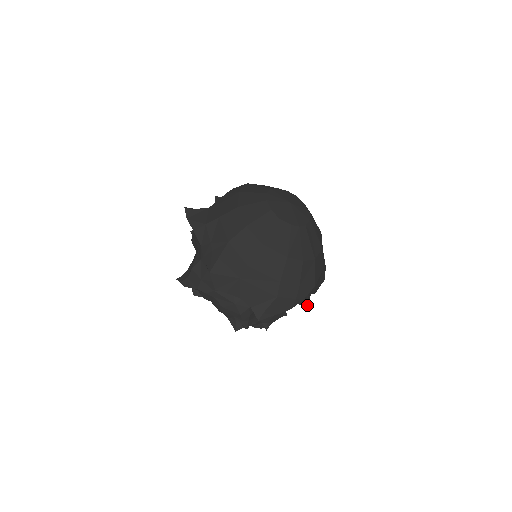
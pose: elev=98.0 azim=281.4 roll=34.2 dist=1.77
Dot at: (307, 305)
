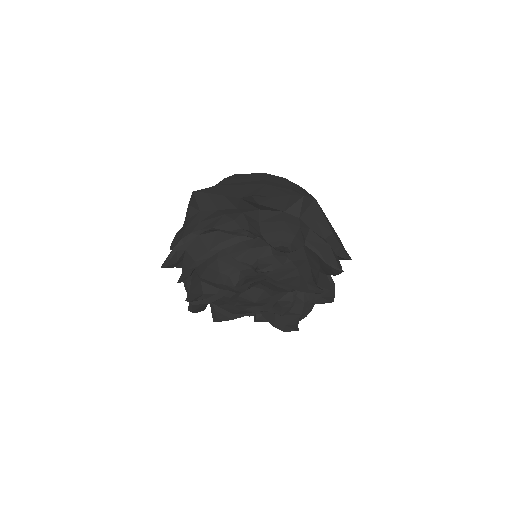
Dot at: (342, 271)
